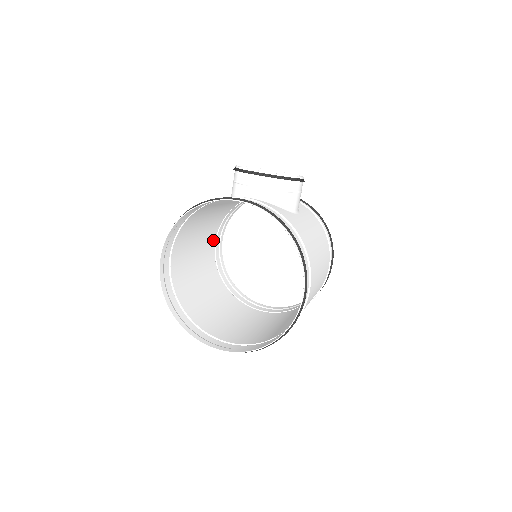
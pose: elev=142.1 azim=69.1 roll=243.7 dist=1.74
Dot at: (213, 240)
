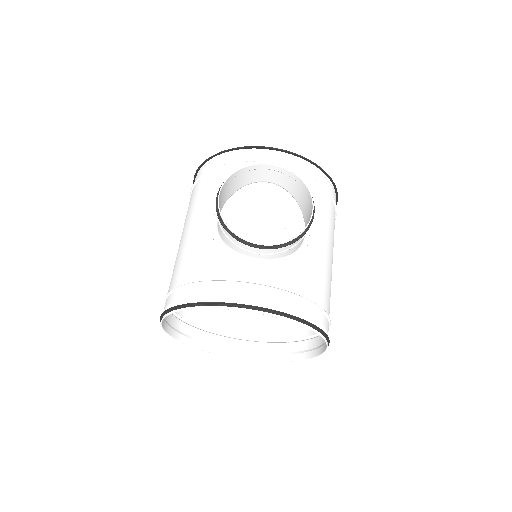
Dot at: occluded
